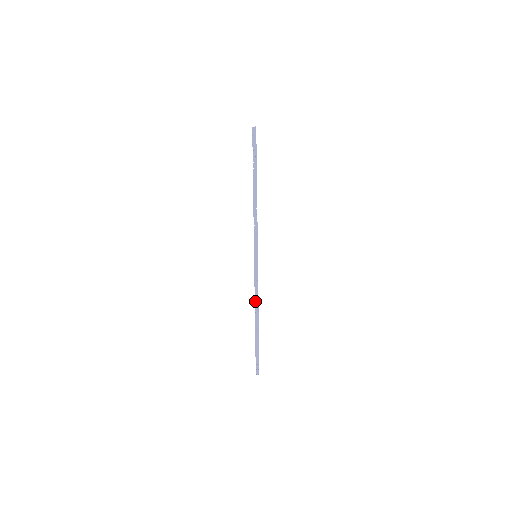
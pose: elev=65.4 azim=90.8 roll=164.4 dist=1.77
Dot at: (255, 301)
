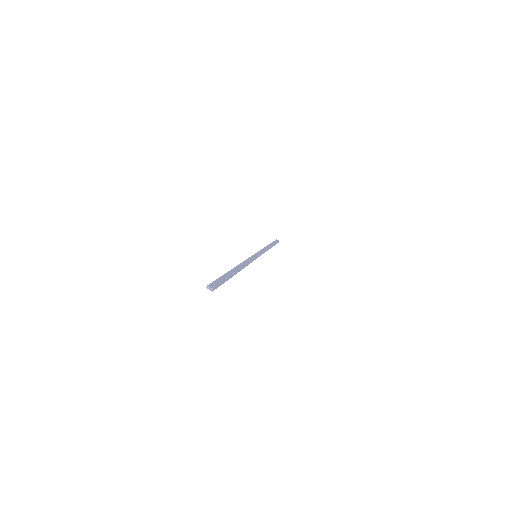
Dot at: (242, 263)
